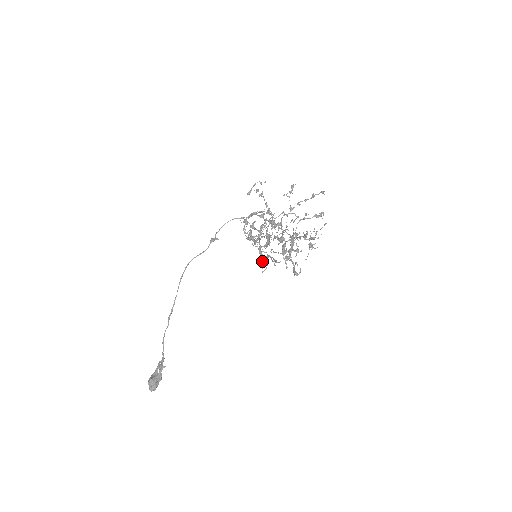
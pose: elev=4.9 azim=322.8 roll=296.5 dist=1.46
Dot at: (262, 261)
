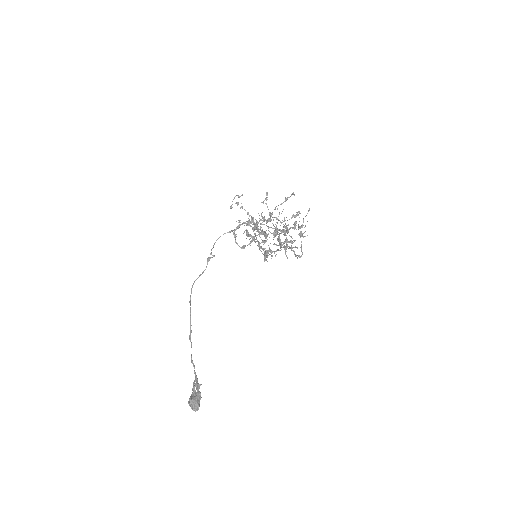
Dot at: occluded
